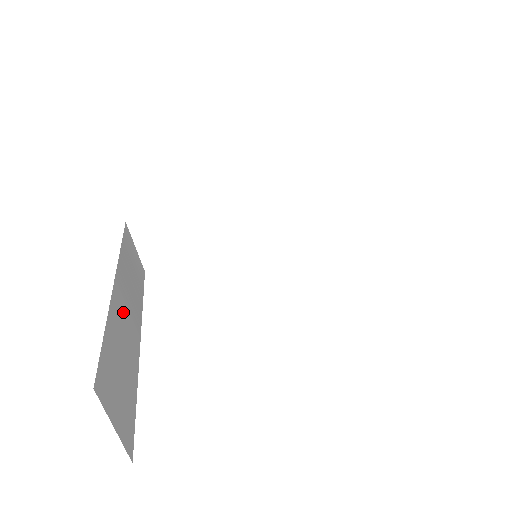
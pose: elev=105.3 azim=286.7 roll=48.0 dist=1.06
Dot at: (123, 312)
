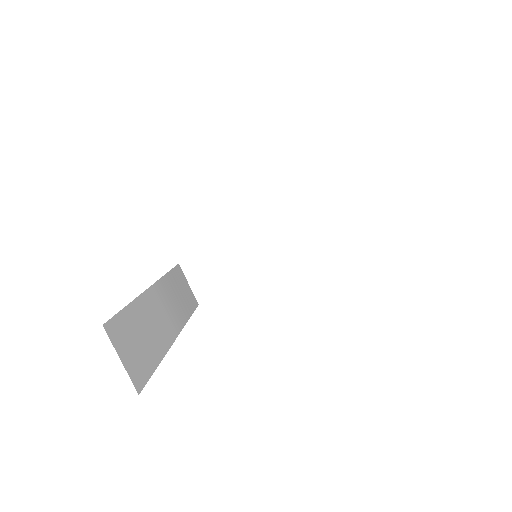
Dot at: (156, 310)
